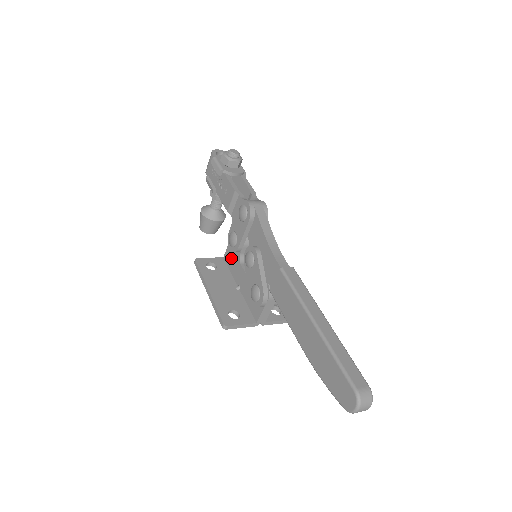
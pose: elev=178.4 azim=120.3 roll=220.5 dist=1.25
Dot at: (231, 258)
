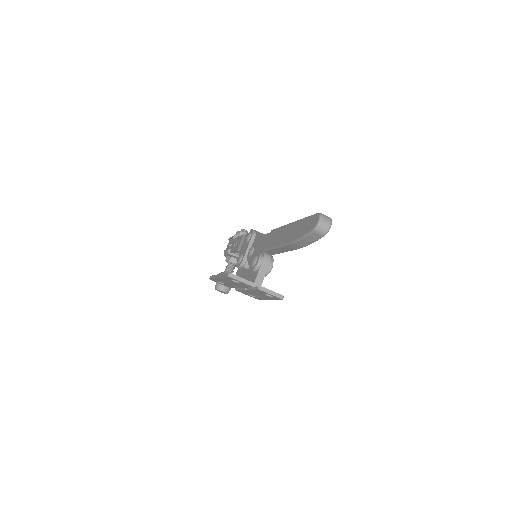
Dot at: occluded
